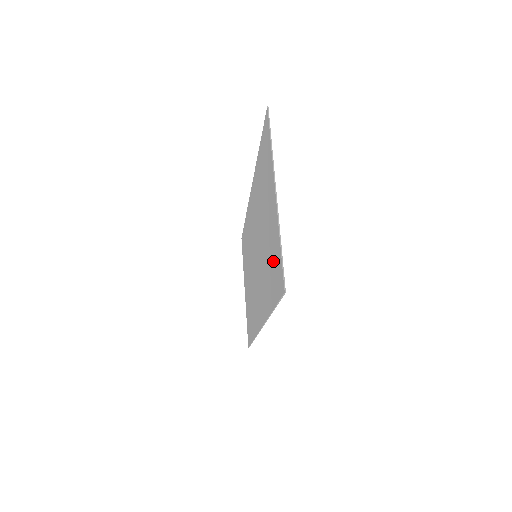
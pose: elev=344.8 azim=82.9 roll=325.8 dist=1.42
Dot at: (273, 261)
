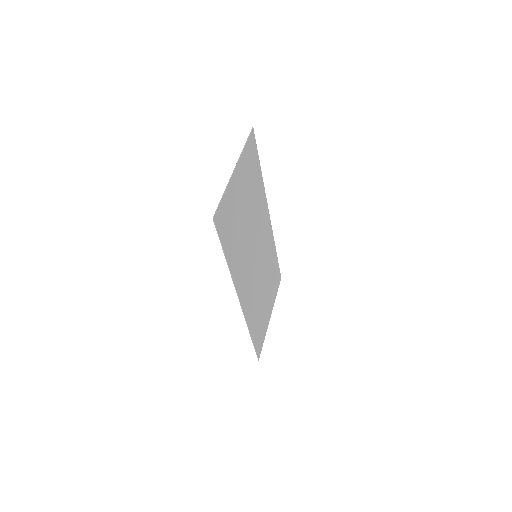
Dot at: (229, 219)
